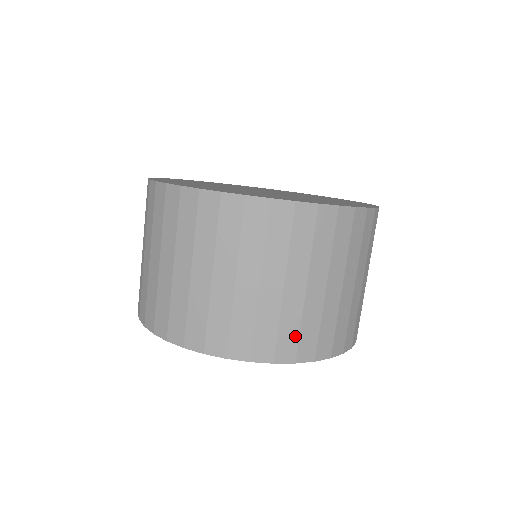
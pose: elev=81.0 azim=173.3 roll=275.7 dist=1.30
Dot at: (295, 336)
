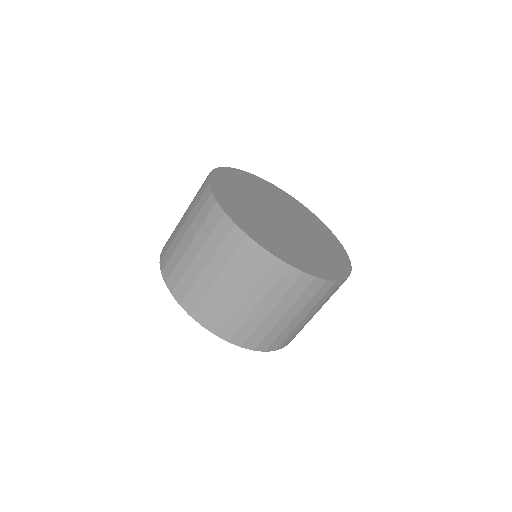
Dot at: (273, 340)
